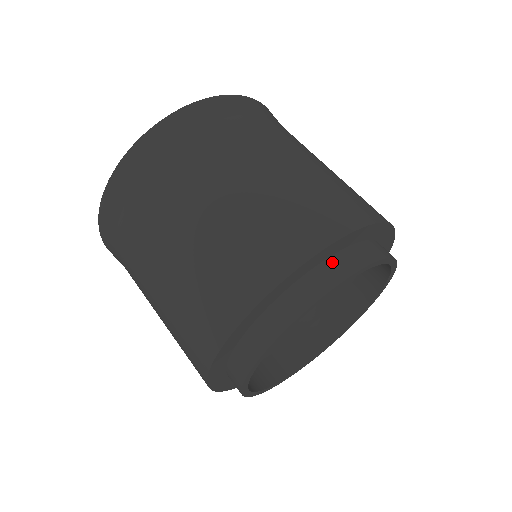
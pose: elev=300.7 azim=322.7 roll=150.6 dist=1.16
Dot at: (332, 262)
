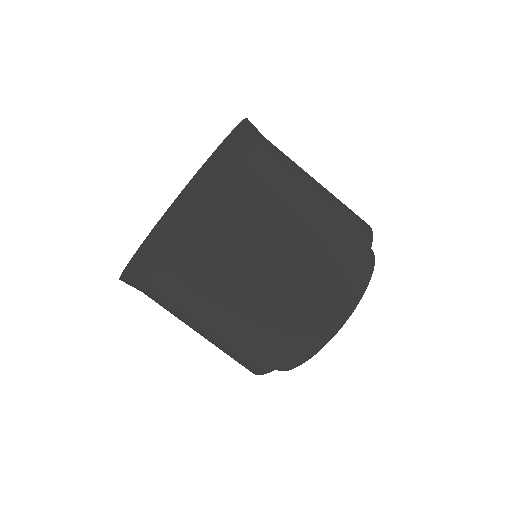
Dot at: occluded
